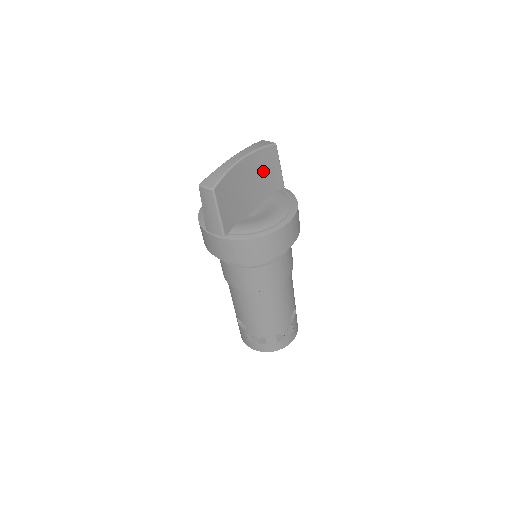
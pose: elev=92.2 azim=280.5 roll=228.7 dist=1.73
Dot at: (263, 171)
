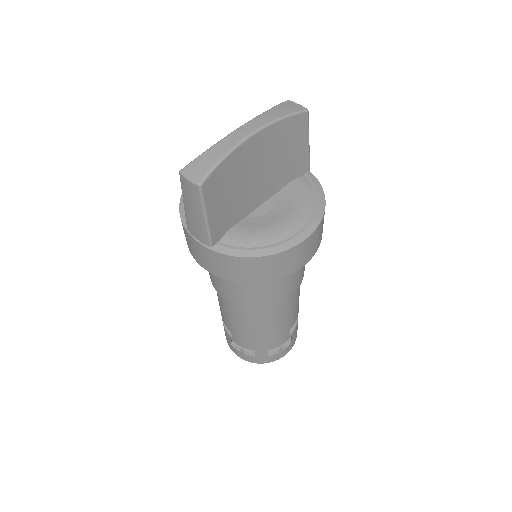
Dot at: (282, 150)
